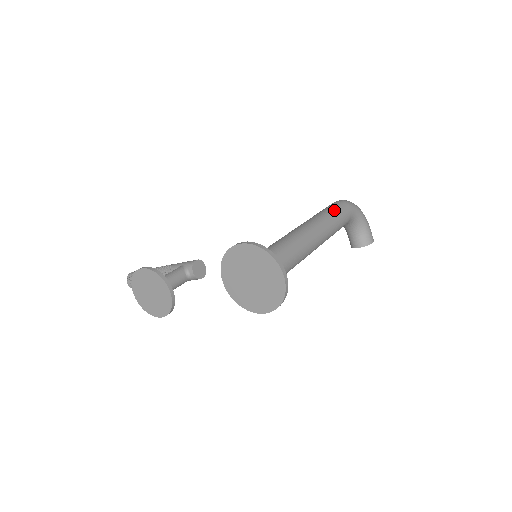
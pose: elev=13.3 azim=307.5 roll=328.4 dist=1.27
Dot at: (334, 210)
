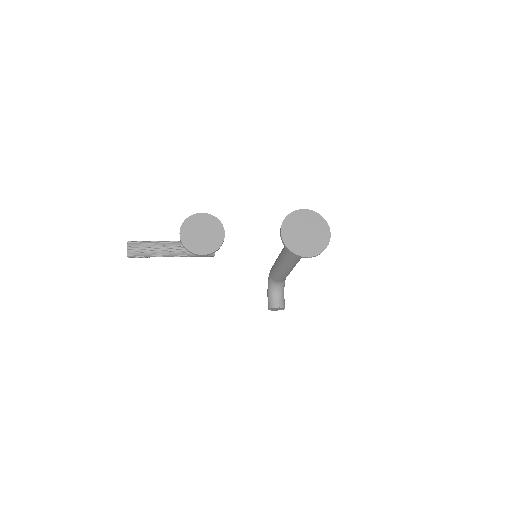
Dot at: occluded
